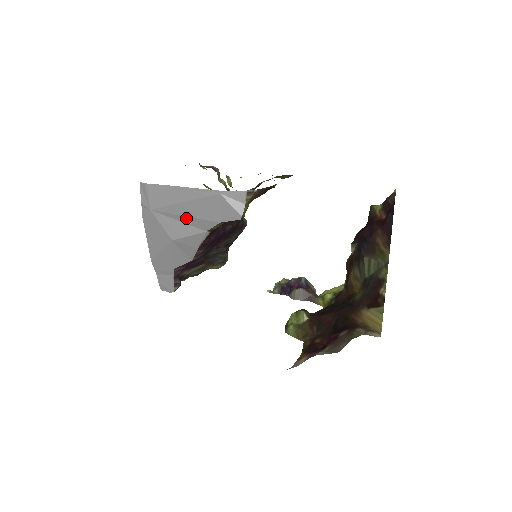
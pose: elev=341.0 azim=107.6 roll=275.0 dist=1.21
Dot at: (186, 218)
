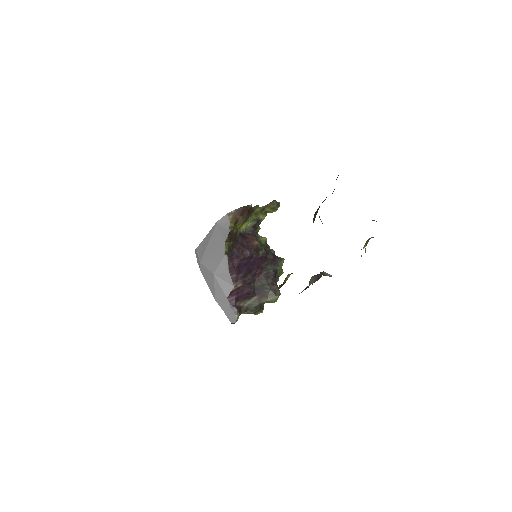
Dot at: (213, 254)
